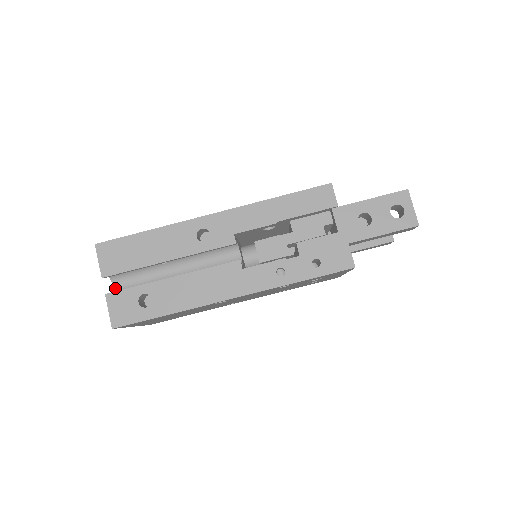
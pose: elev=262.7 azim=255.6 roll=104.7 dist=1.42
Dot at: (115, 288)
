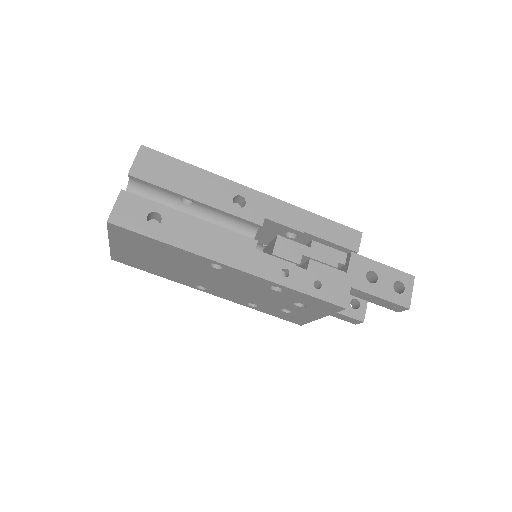
Dot at: occluded
